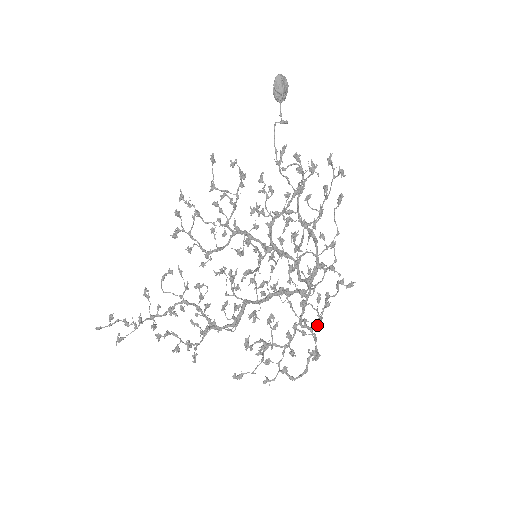
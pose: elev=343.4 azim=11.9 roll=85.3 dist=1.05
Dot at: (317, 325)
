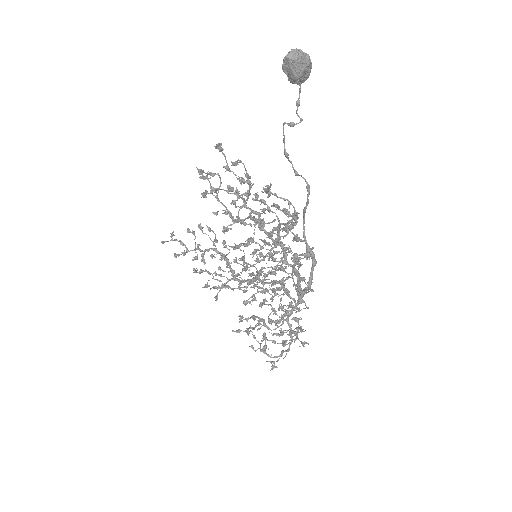
Dot at: (294, 334)
